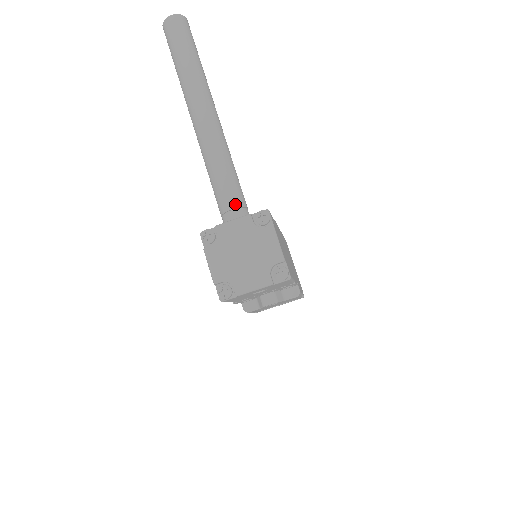
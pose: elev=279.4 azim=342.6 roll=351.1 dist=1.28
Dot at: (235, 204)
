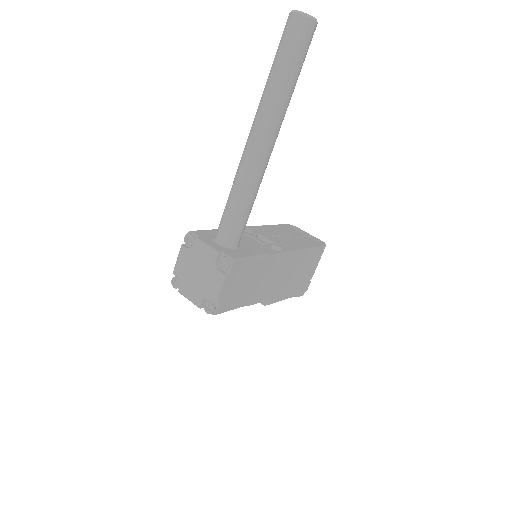
Dot at: (227, 230)
